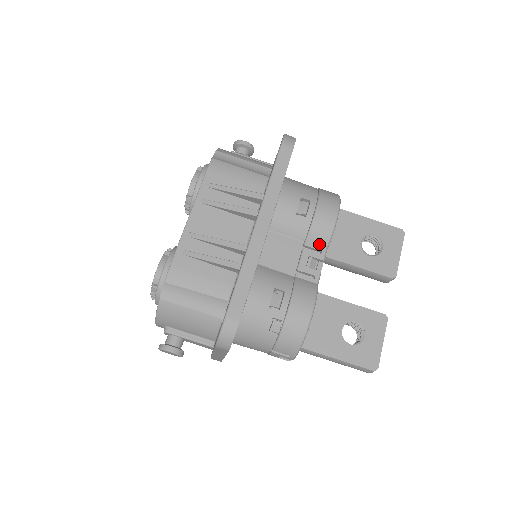
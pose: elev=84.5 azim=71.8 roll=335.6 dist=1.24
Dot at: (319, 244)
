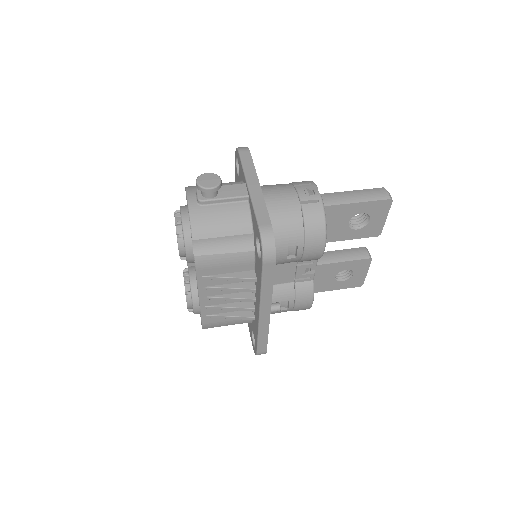
Dot at: occluded
